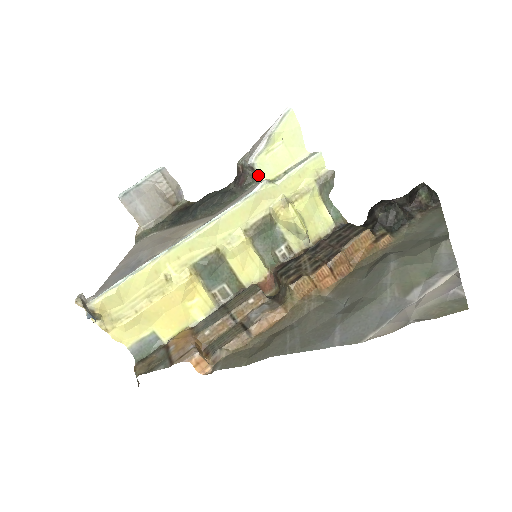
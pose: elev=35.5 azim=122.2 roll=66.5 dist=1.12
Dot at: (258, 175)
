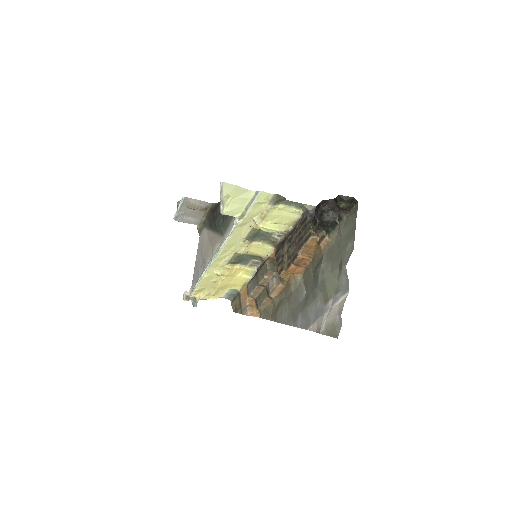
Dot at: (231, 215)
